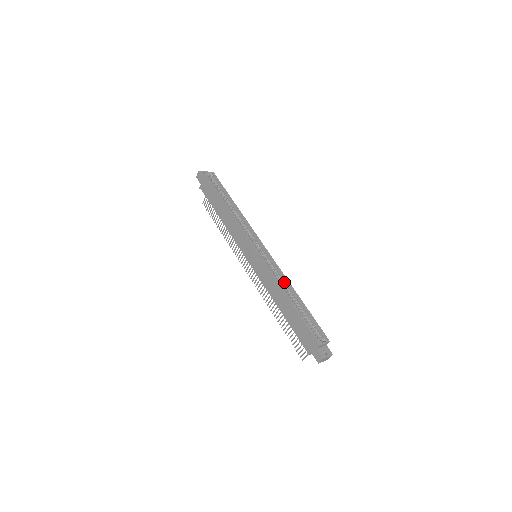
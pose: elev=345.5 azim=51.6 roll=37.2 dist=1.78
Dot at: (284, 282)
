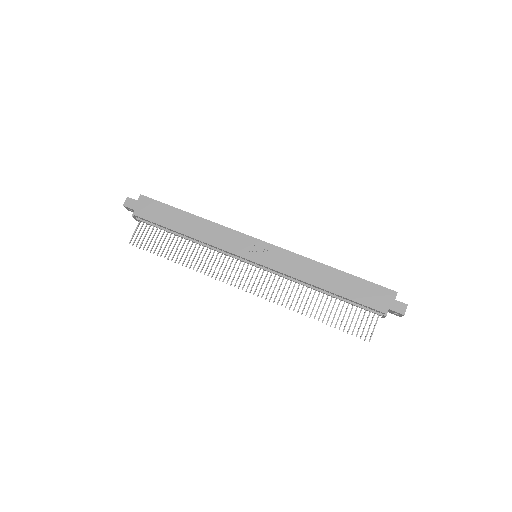
Dot at: occluded
